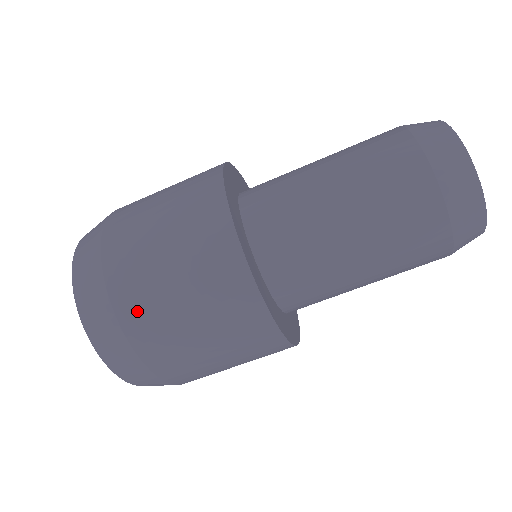
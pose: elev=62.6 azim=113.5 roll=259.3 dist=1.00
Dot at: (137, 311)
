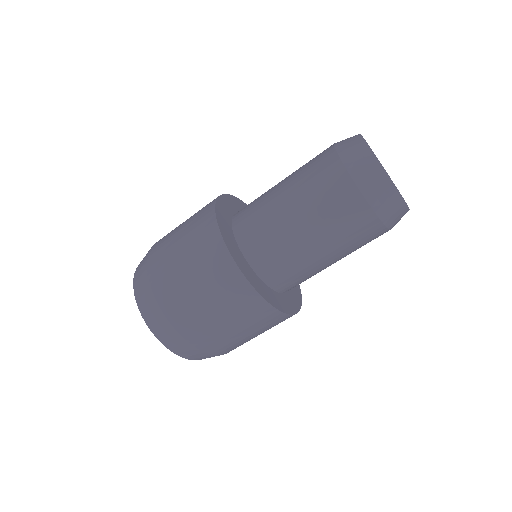
Dot at: (228, 349)
